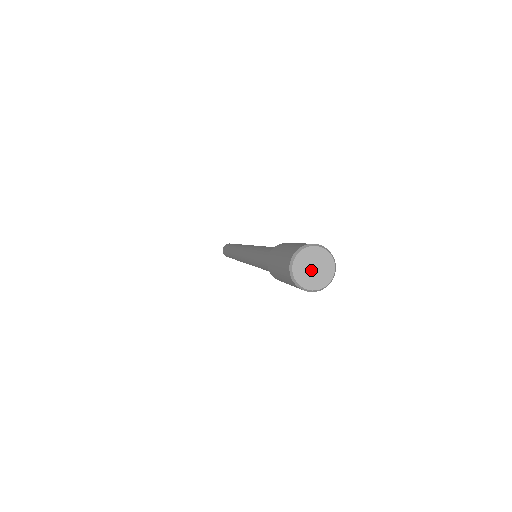
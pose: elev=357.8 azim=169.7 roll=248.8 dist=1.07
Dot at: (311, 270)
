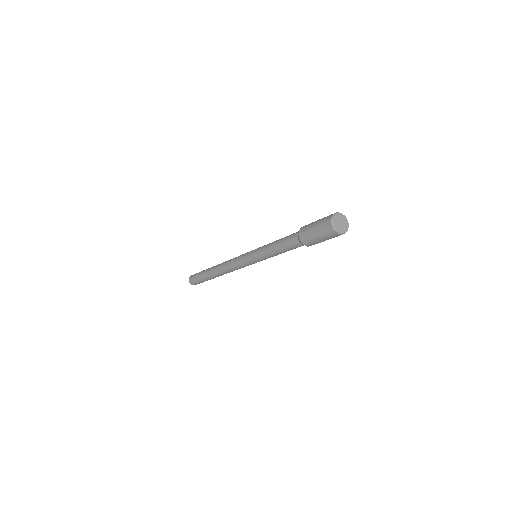
Dot at: (341, 224)
